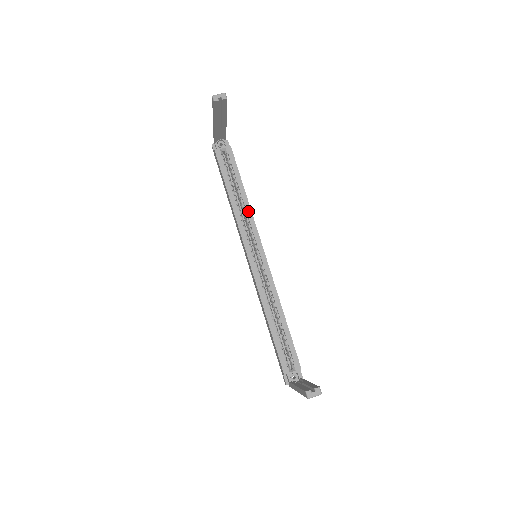
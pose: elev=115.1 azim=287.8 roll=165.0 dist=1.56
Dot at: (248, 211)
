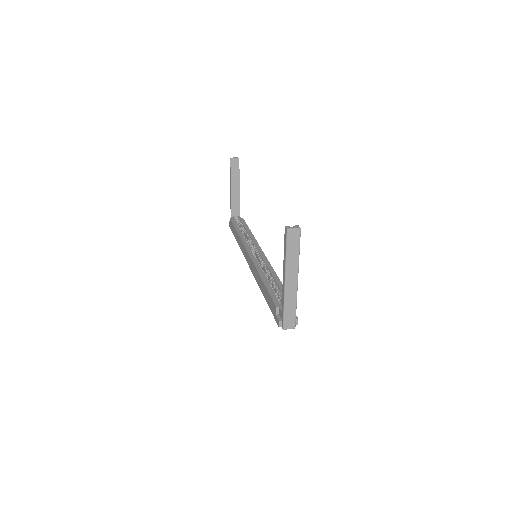
Dot at: (252, 237)
